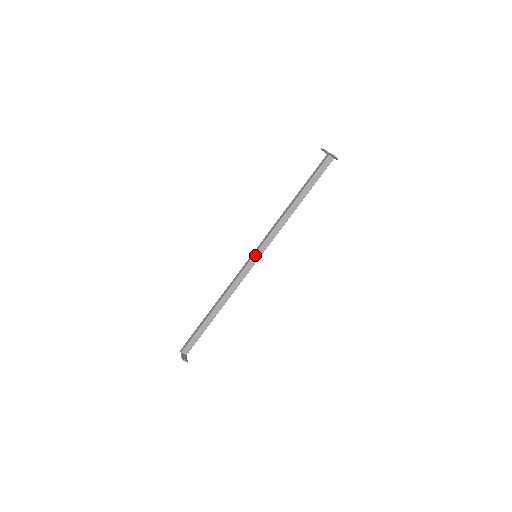
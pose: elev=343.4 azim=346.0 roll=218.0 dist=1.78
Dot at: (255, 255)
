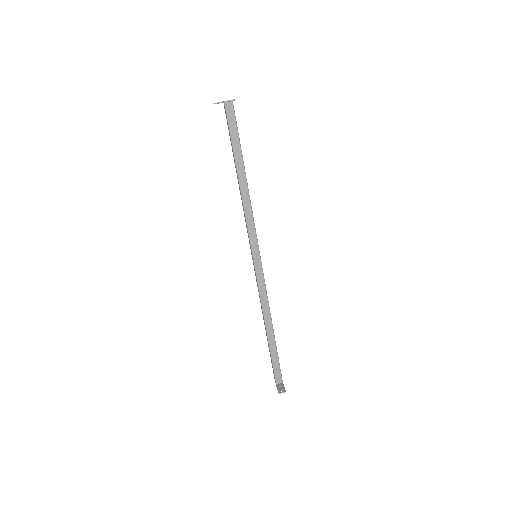
Dot at: (253, 257)
